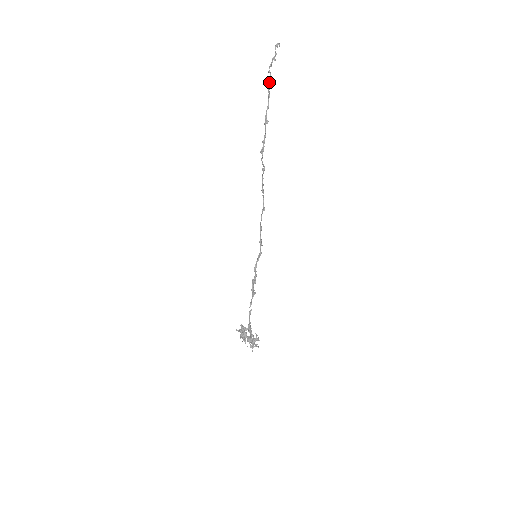
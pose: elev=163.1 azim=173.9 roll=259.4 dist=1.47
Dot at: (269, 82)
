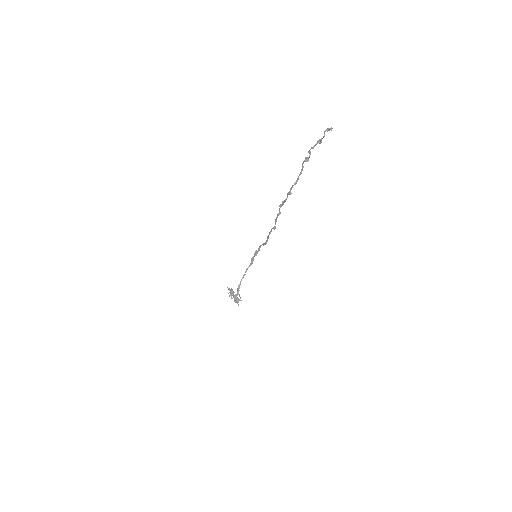
Dot at: (306, 161)
